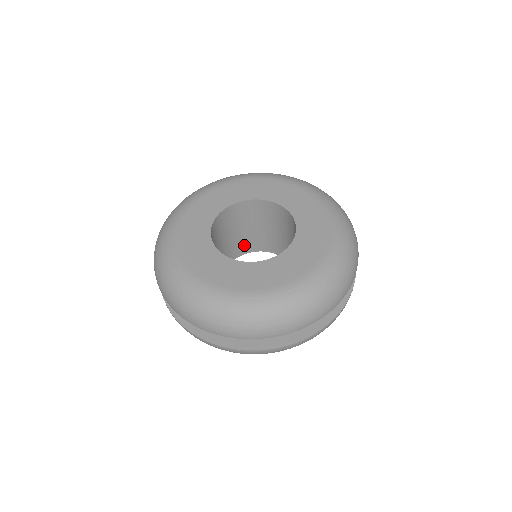
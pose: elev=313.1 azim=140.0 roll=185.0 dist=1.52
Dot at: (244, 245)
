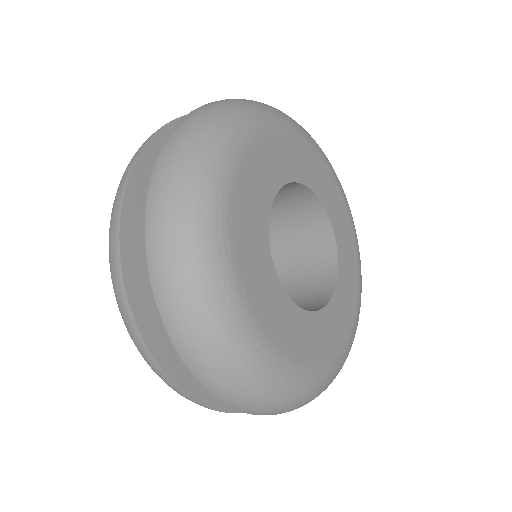
Dot at: occluded
